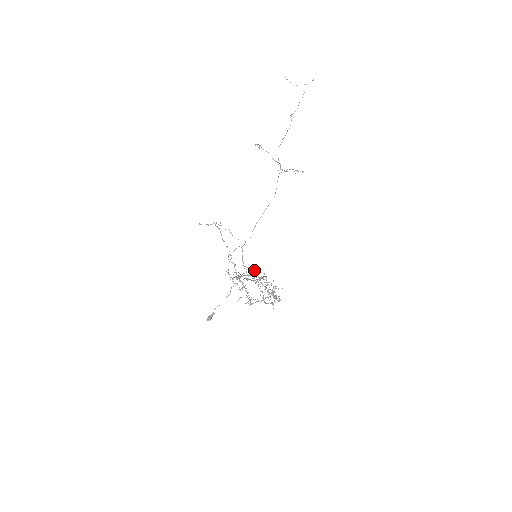
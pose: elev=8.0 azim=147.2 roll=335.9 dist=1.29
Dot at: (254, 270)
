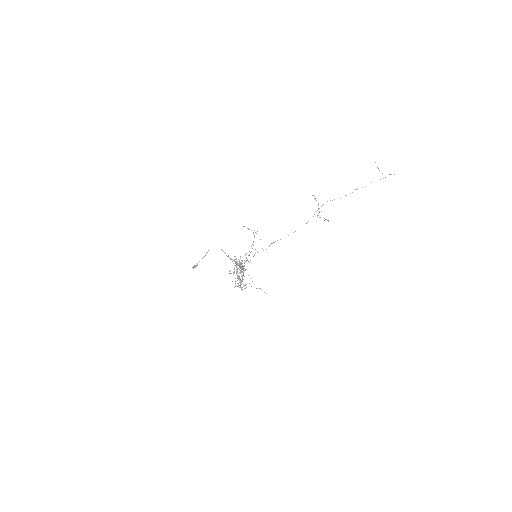
Dot at: (245, 261)
